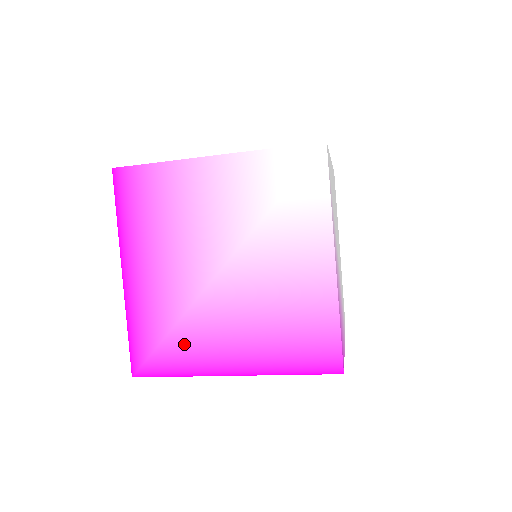
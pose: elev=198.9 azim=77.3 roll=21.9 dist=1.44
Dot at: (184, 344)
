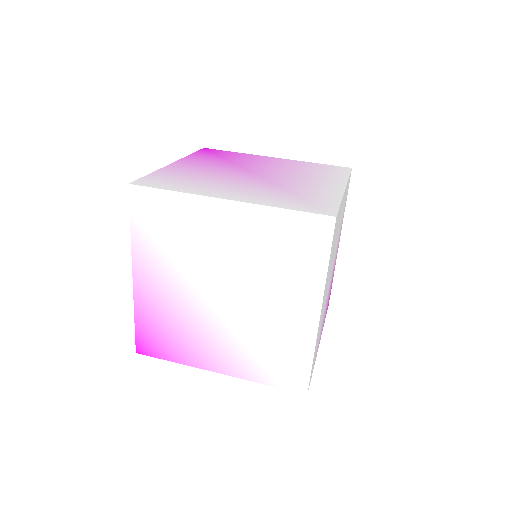
Dot at: occluded
